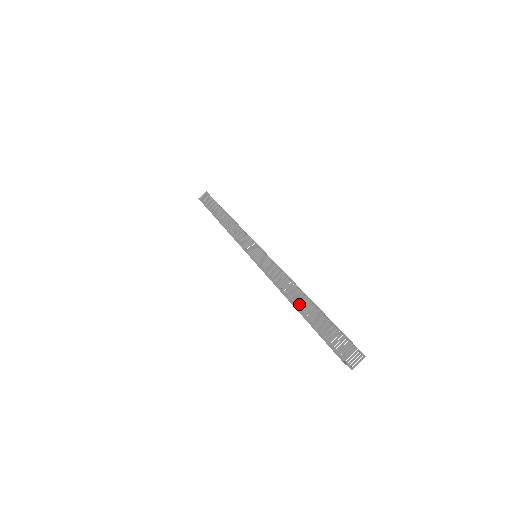
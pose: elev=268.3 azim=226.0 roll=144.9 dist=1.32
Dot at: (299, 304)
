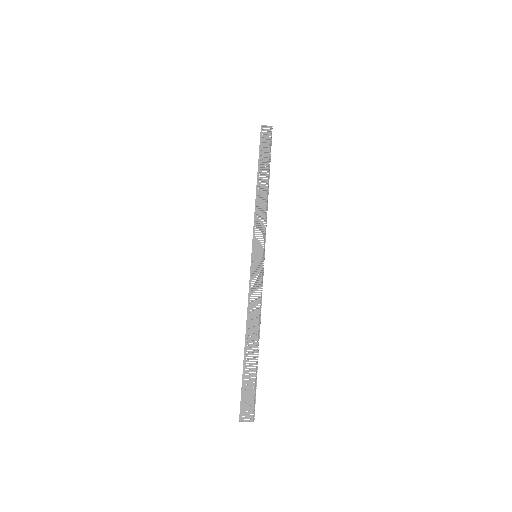
Dot at: occluded
